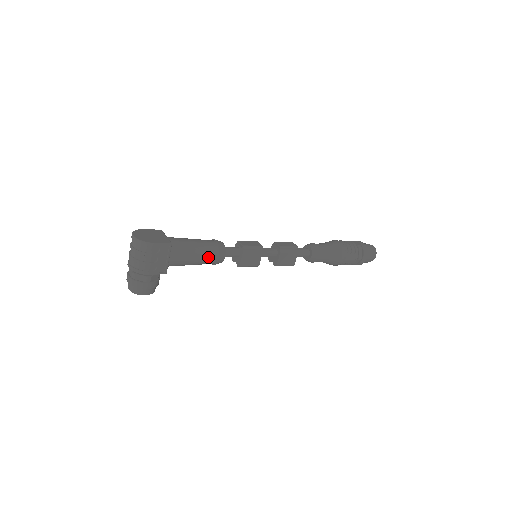
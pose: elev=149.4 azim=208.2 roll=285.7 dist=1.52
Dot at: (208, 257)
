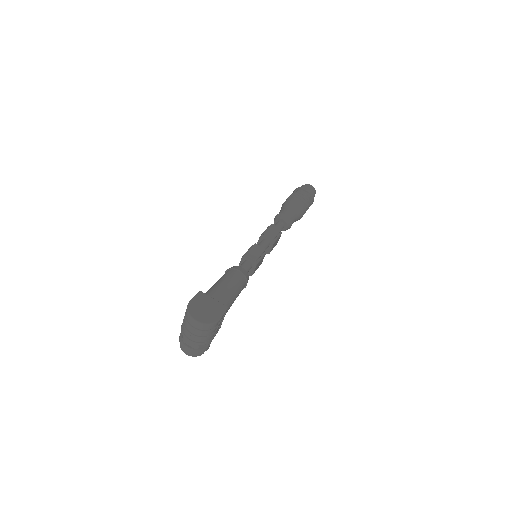
Dot at: occluded
